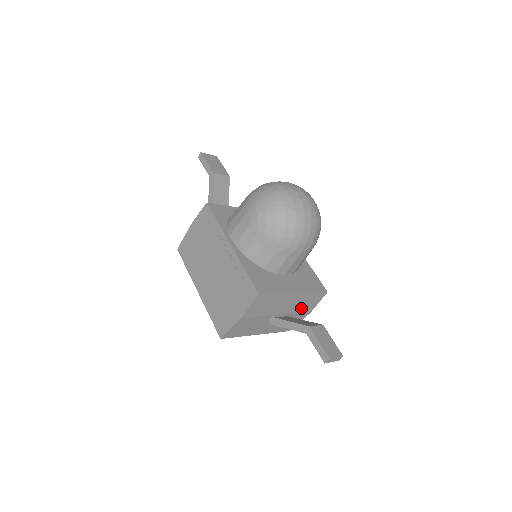
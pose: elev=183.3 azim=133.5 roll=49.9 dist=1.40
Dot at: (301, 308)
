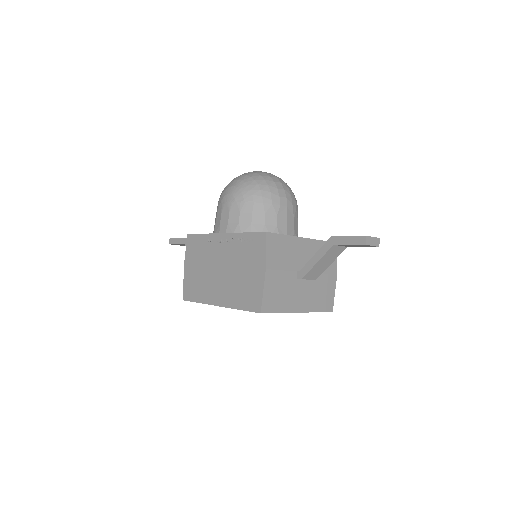
Dot at: occluded
